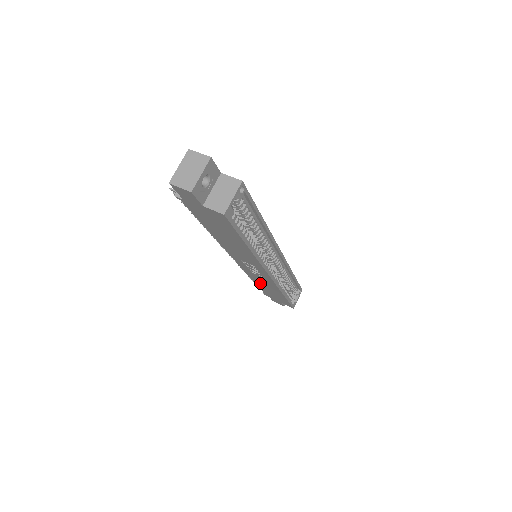
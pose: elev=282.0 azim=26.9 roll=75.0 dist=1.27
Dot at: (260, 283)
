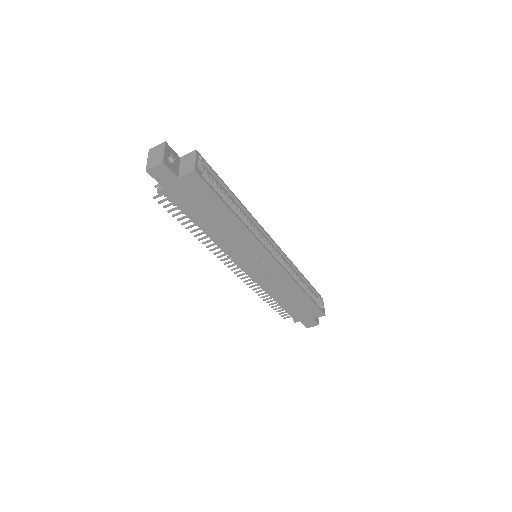
Dot at: (279, 294)
